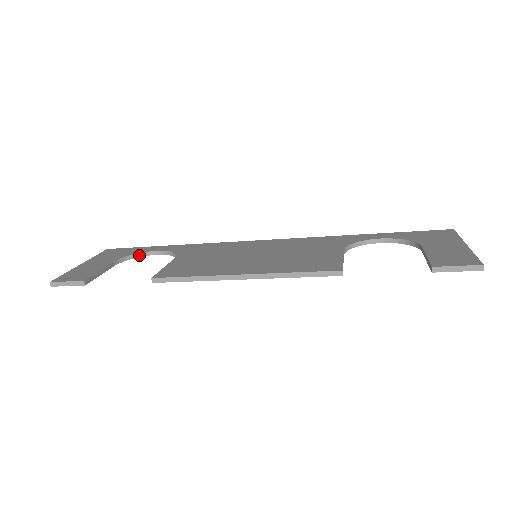
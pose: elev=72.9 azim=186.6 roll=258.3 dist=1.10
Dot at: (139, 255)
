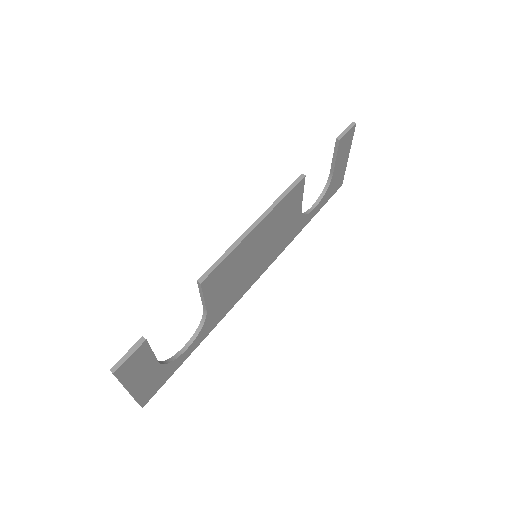
Dot at: (173, 358)
